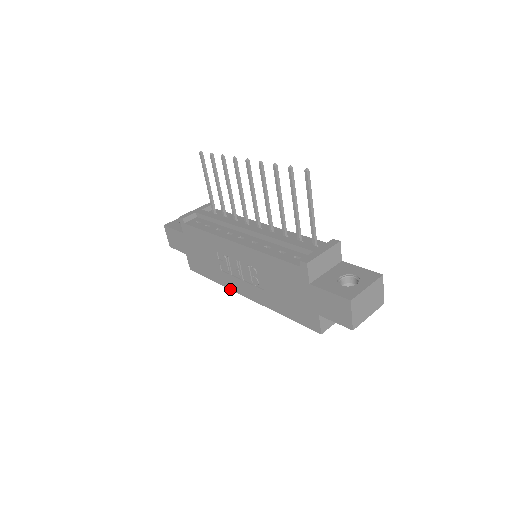
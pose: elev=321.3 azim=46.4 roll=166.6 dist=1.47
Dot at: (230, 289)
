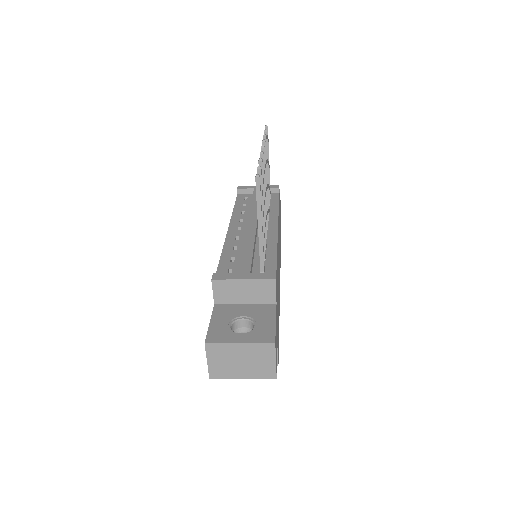
Dot at: occluded
